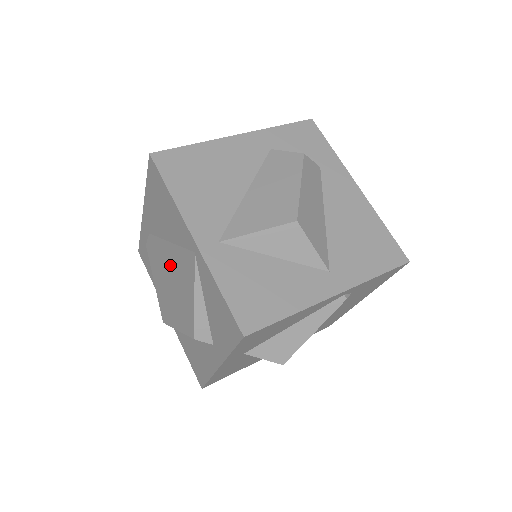
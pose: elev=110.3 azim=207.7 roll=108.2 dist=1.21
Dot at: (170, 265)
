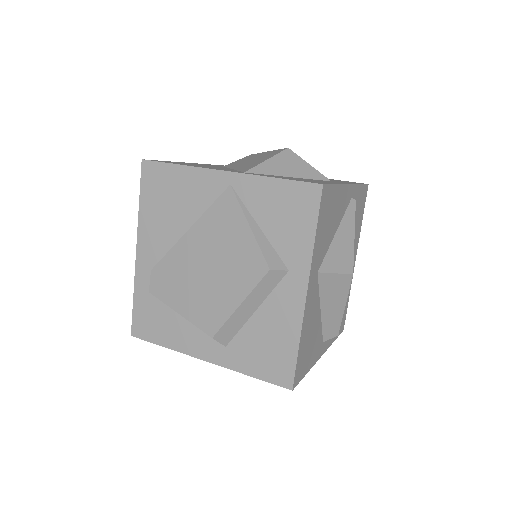
Dot at: (199, 250)
